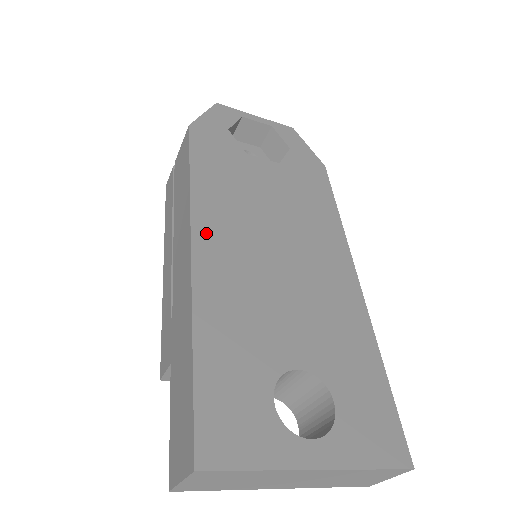
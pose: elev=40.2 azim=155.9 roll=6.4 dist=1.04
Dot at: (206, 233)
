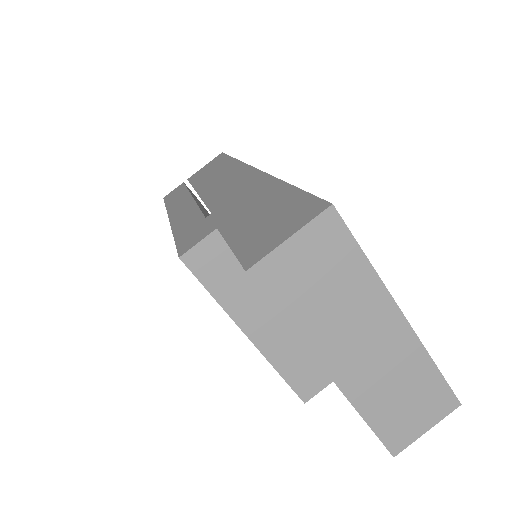
Dot at: occluded
